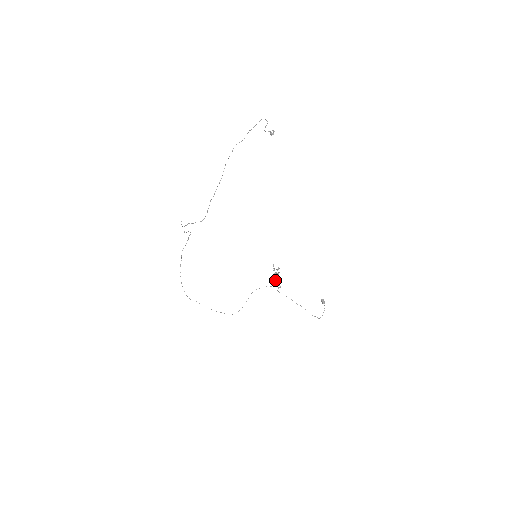
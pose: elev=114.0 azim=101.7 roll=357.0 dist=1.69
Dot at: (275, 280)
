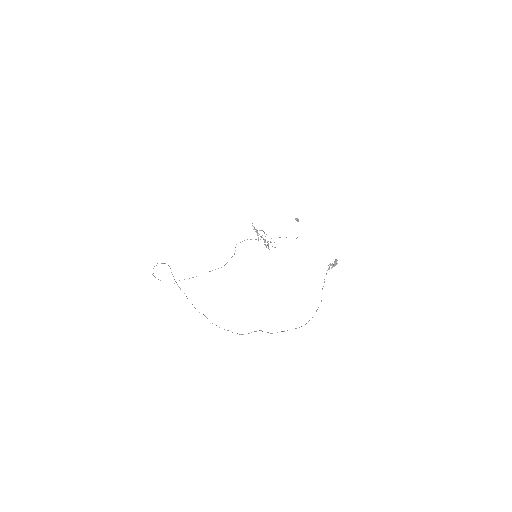
Dot at: (253, 229)
